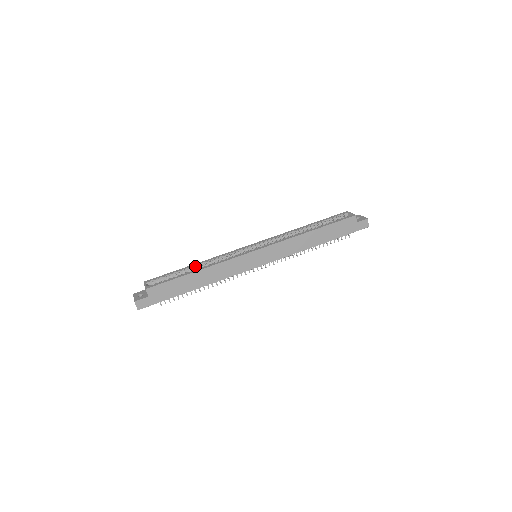
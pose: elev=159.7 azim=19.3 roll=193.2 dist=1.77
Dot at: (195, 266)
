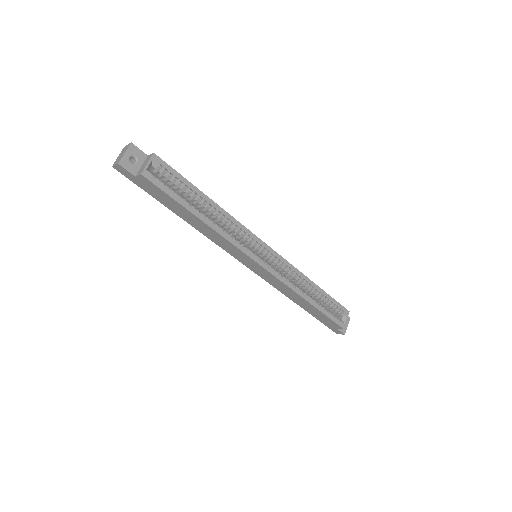
Dot at: (209, 204)
